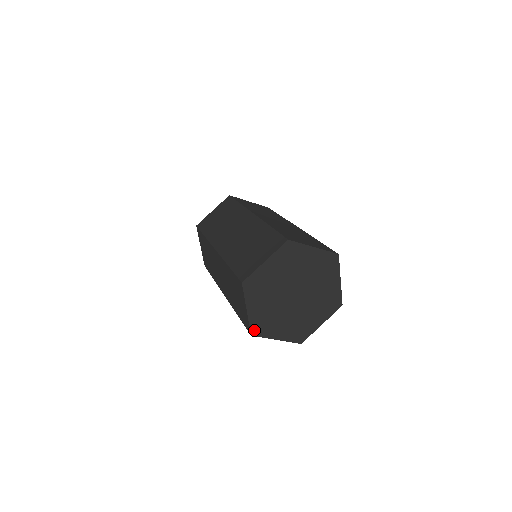
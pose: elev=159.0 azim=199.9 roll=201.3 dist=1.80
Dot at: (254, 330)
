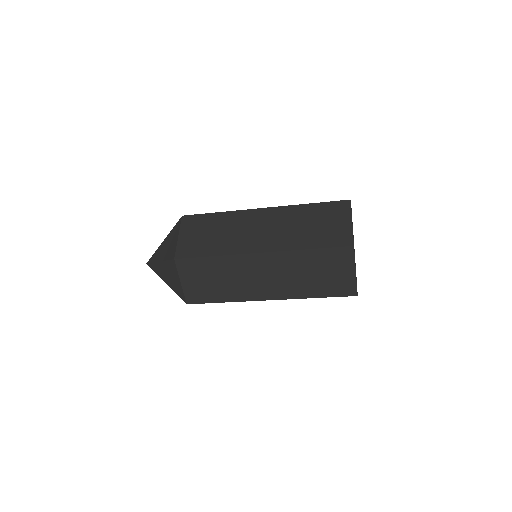
Dot at: occluded
